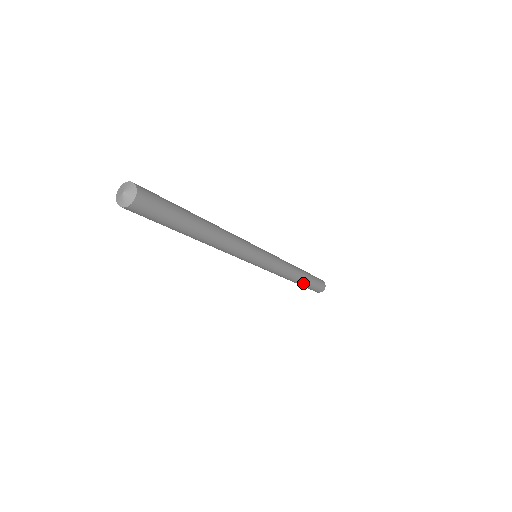
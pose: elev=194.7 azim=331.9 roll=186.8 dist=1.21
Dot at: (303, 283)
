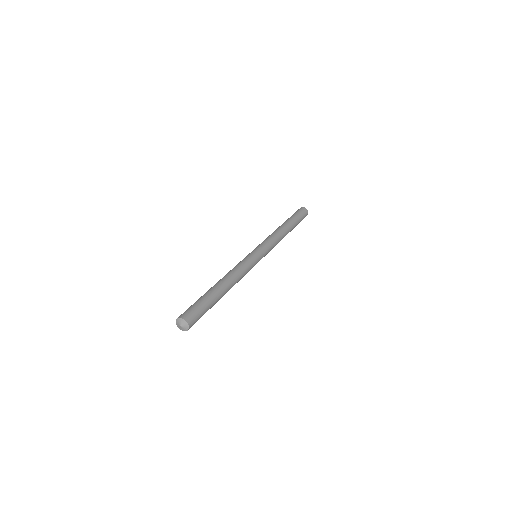
Dot at: occluded
